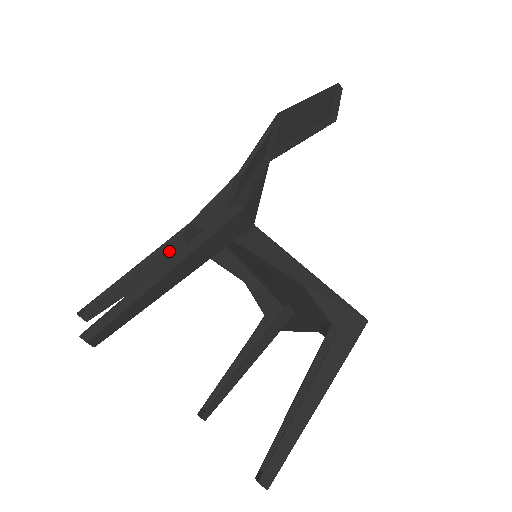
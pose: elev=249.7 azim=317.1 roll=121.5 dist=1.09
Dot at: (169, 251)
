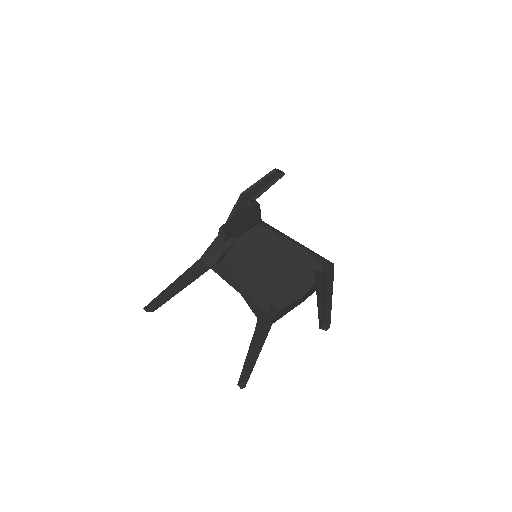
Dot at: (197, 268)
